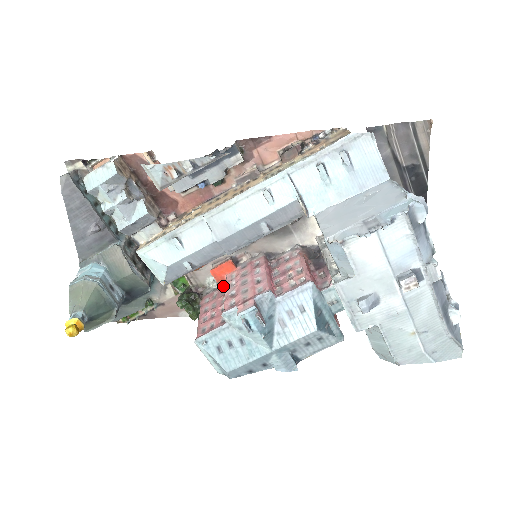
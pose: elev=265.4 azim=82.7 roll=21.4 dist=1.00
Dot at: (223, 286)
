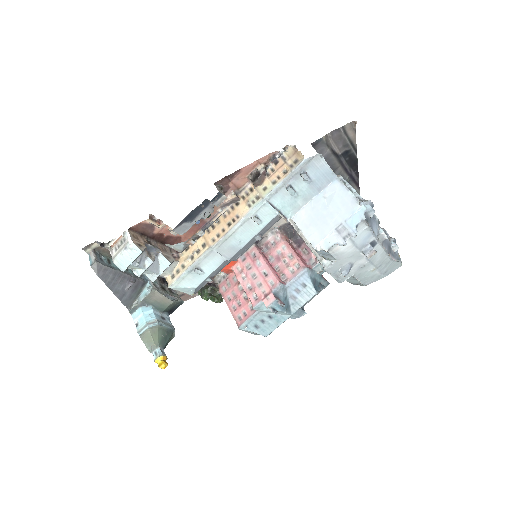
Dot at: (231, 274)
